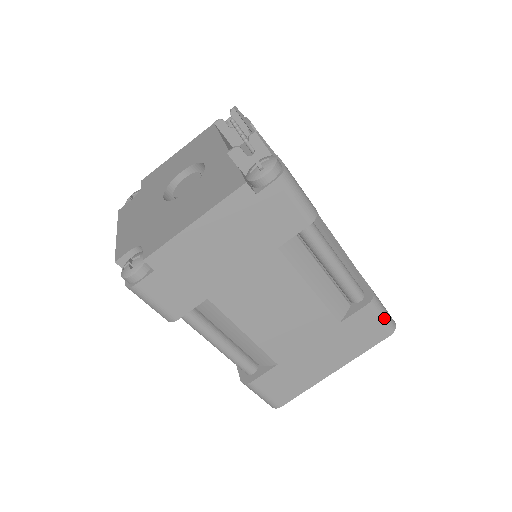
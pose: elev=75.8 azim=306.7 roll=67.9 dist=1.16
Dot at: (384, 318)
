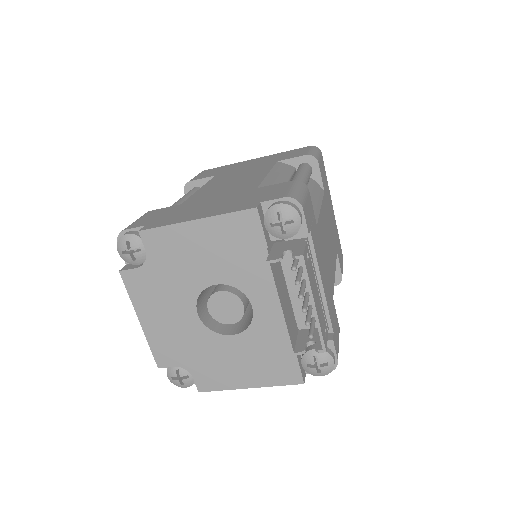
Dot at: occluded
